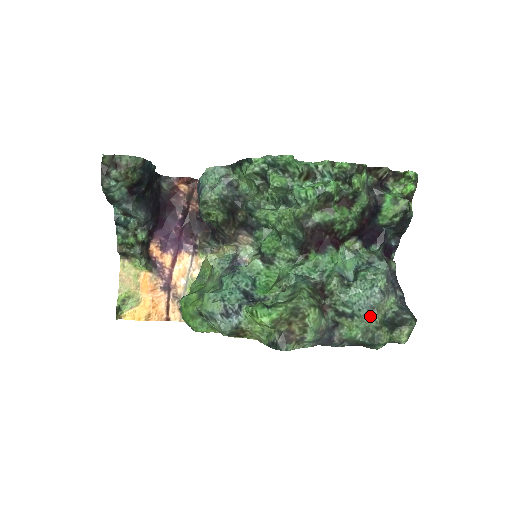
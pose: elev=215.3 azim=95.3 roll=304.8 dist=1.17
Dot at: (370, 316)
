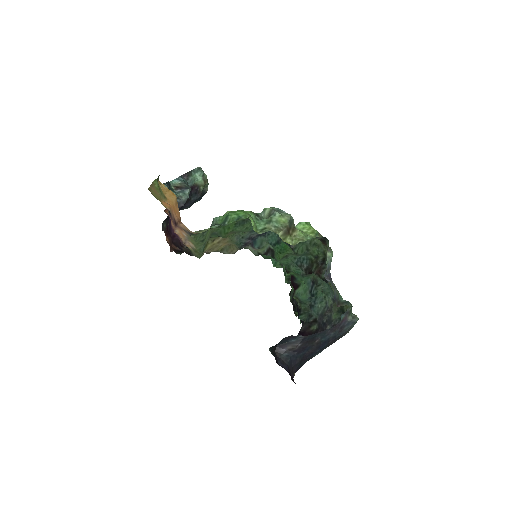
Dot at: occluded
